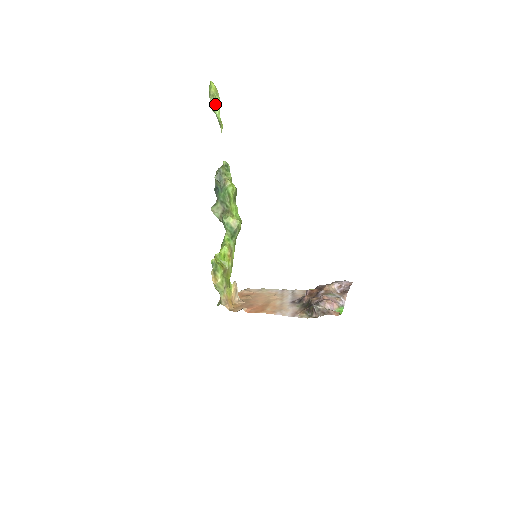
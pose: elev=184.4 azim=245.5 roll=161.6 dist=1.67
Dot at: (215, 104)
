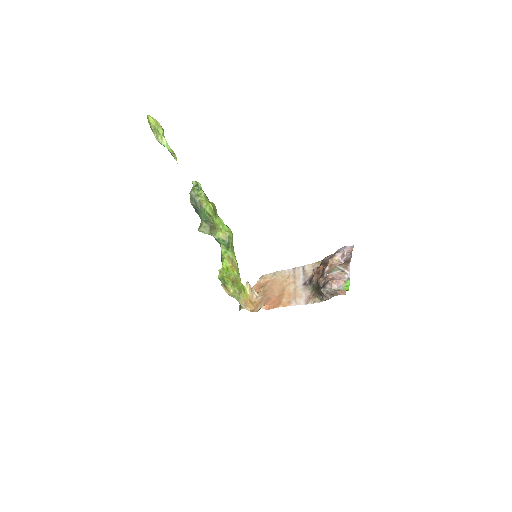
Dot at: (160, 138)
